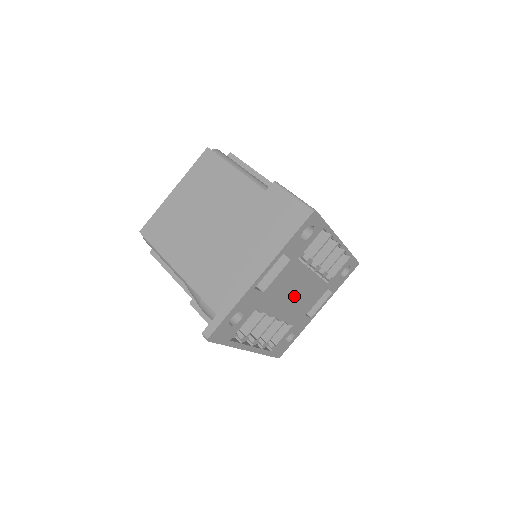
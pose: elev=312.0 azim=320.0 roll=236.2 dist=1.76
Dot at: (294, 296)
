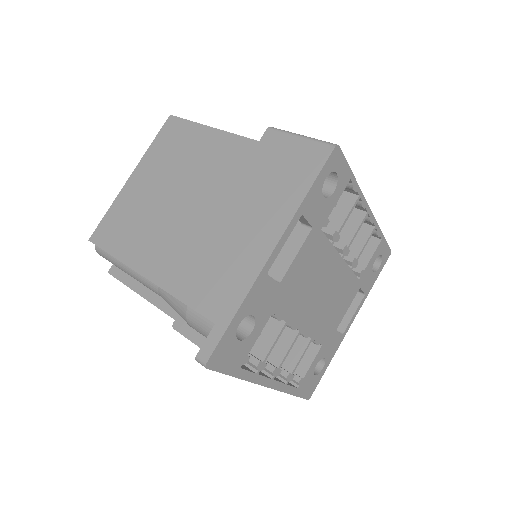
Dot at: (320, 295)
